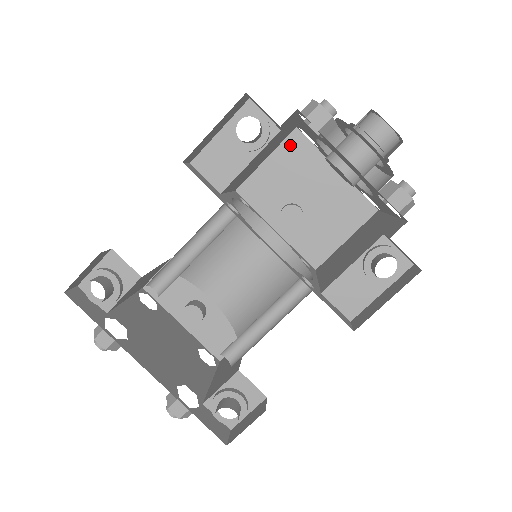
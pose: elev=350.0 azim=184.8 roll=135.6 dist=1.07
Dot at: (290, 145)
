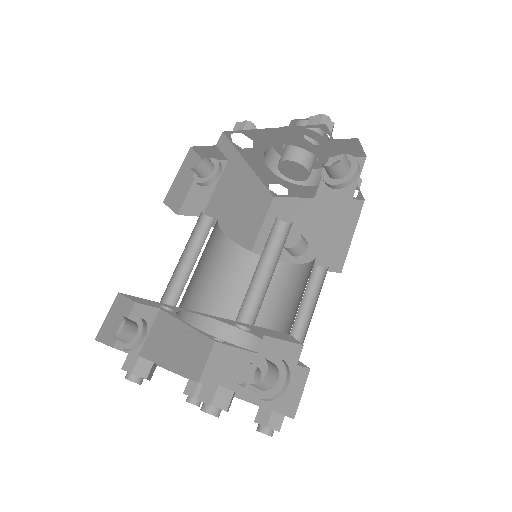
Dot at: (274, 208)
